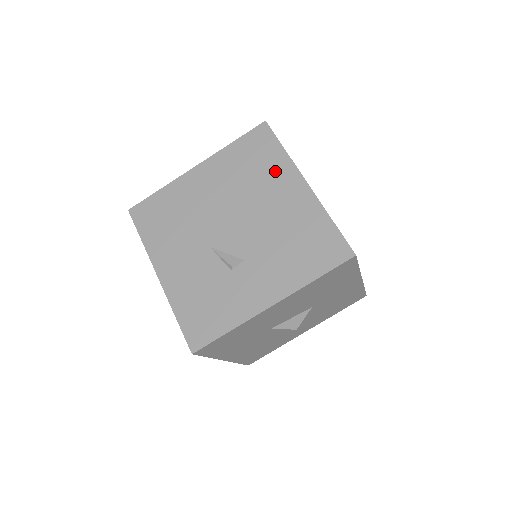
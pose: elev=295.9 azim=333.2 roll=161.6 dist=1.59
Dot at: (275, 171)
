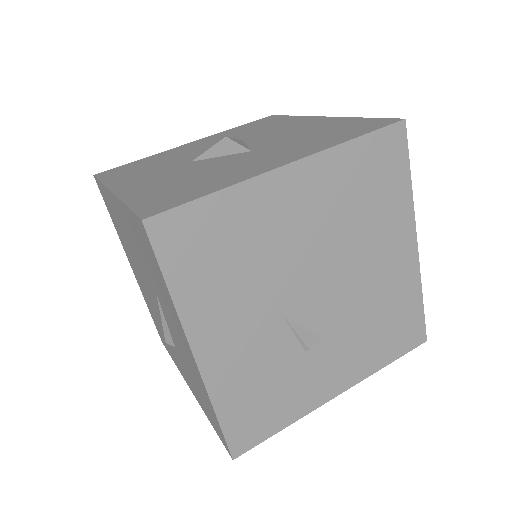
Dot at: (392, 214)
